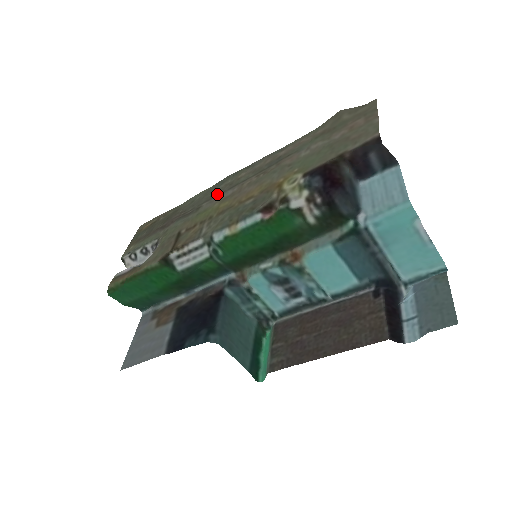
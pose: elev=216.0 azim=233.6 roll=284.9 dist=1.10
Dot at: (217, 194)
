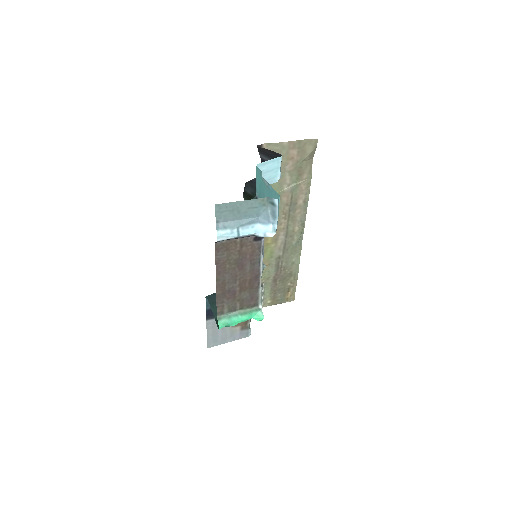
Dot at: (286, 245)
